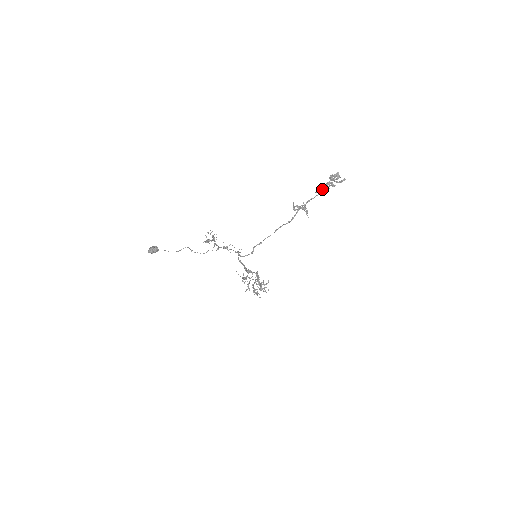
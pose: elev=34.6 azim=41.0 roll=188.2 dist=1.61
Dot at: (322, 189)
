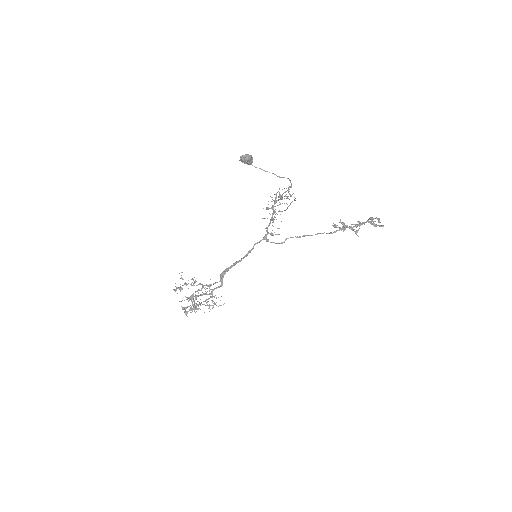
Dot at: (360, 224)
